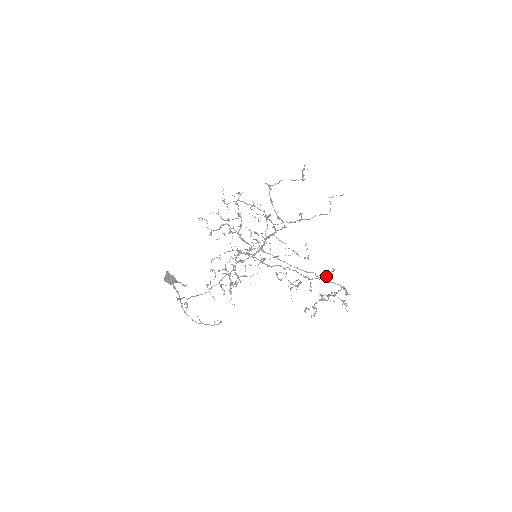
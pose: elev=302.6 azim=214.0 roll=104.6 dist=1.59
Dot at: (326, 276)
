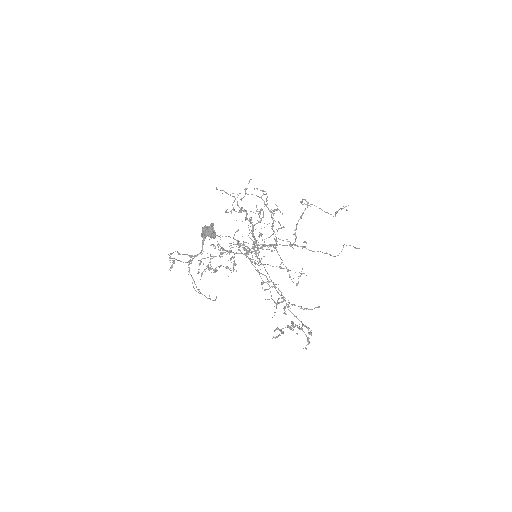
Dot at: (309, 309)
